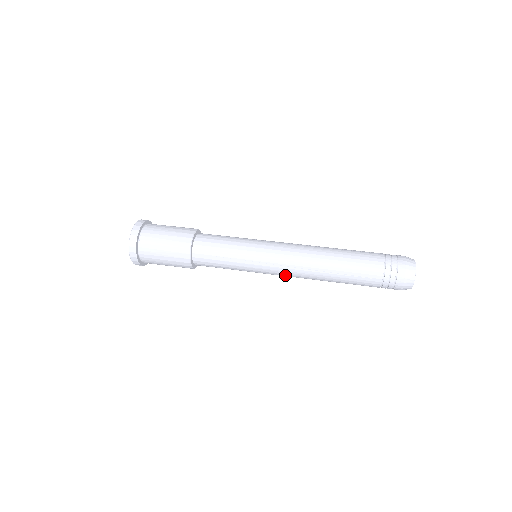
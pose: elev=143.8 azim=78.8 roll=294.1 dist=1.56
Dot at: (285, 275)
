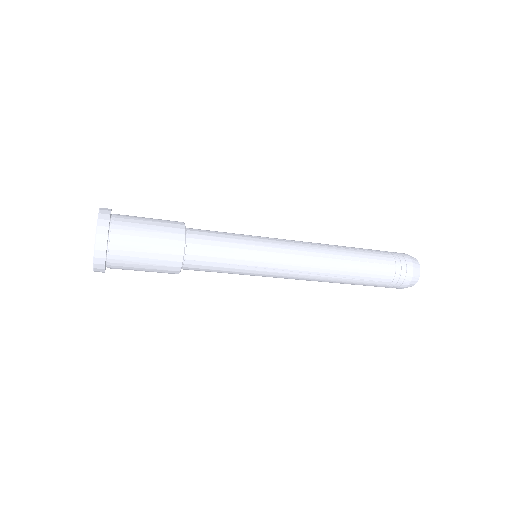
Dot at: (299, 254)
